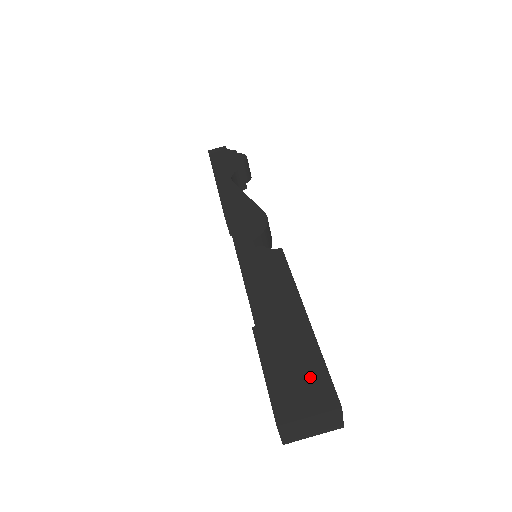
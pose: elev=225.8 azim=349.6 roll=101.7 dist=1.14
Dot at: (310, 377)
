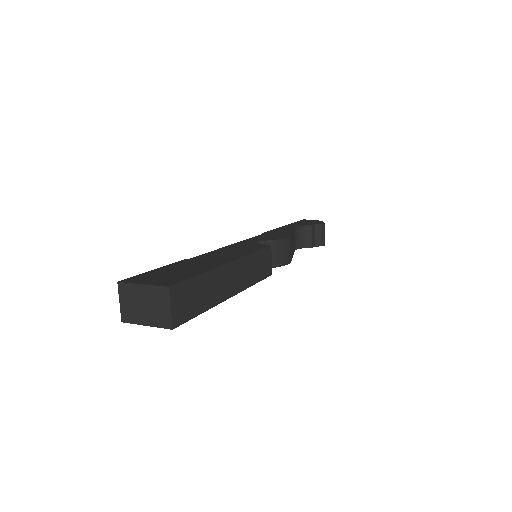
Dot at: (177, 275)
